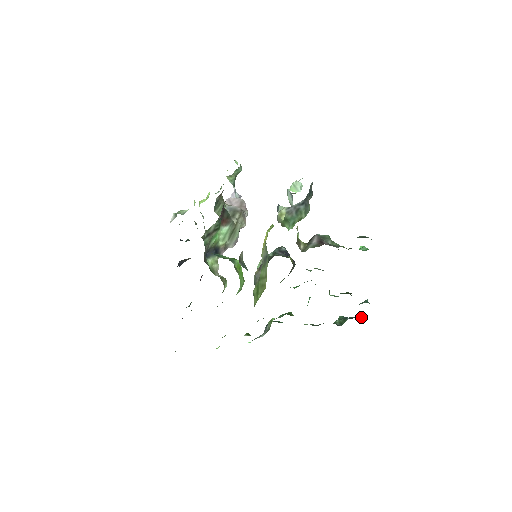
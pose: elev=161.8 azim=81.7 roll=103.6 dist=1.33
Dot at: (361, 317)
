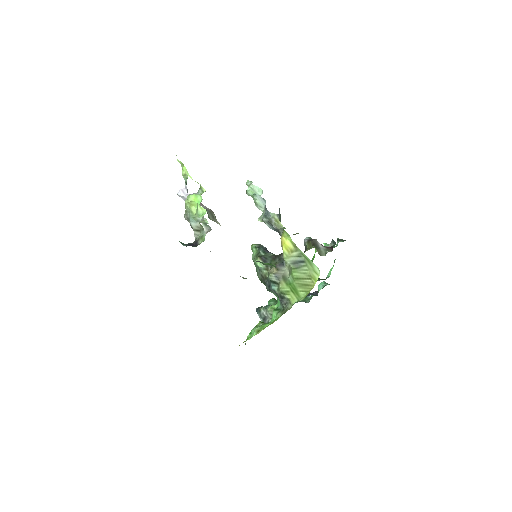
Dot at: (317, 294)
